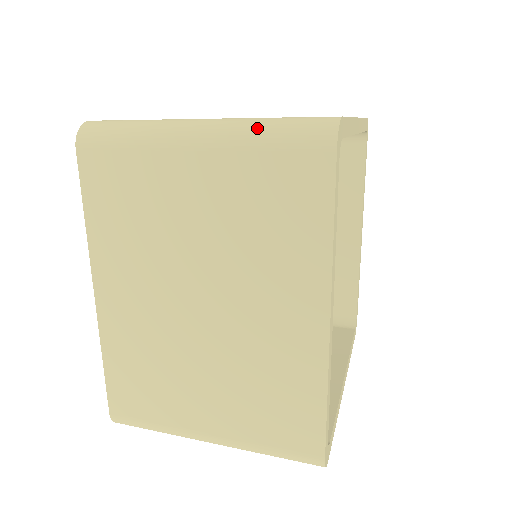
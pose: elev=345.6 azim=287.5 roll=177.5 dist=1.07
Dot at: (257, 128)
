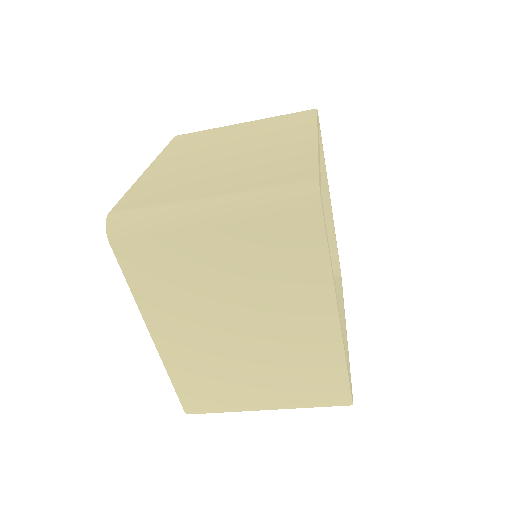
Dot at: occluded
